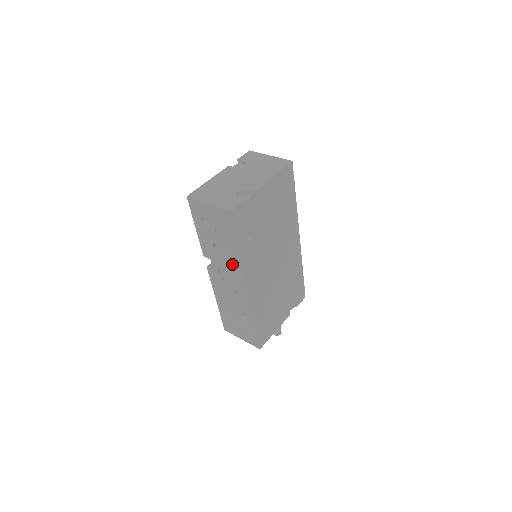
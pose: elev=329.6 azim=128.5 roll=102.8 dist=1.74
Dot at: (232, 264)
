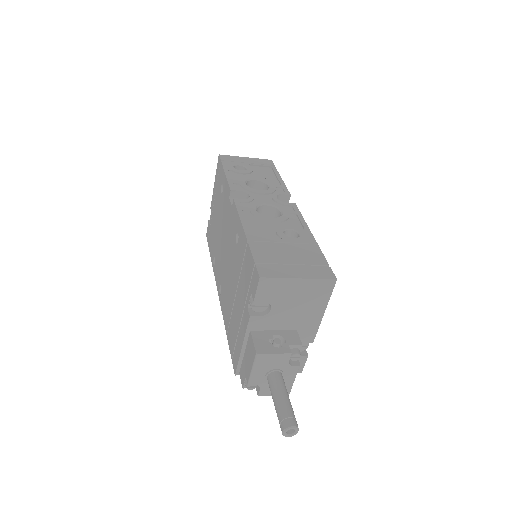
Dot at: (274, 190)
